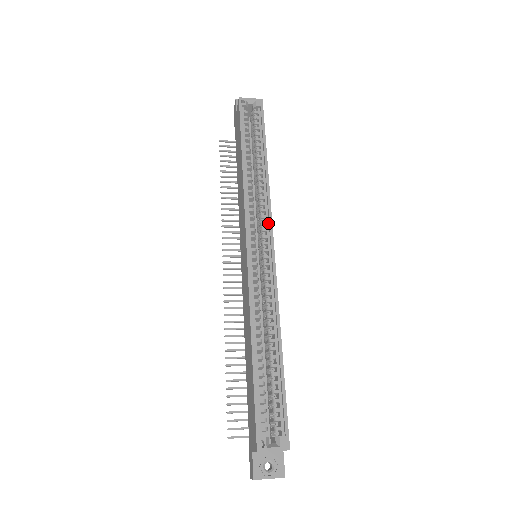
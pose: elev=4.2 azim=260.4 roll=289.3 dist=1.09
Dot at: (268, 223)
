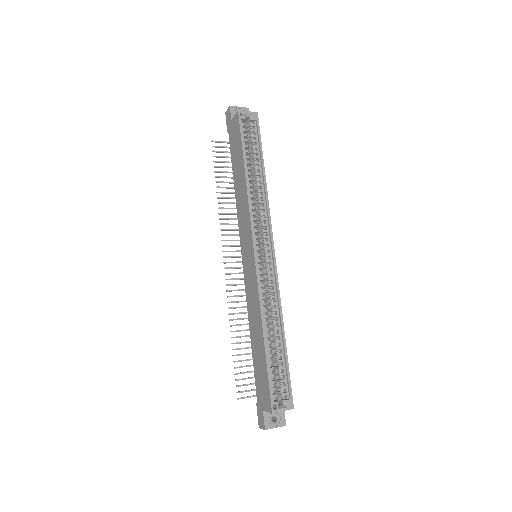
Dot at: (268, 231)
